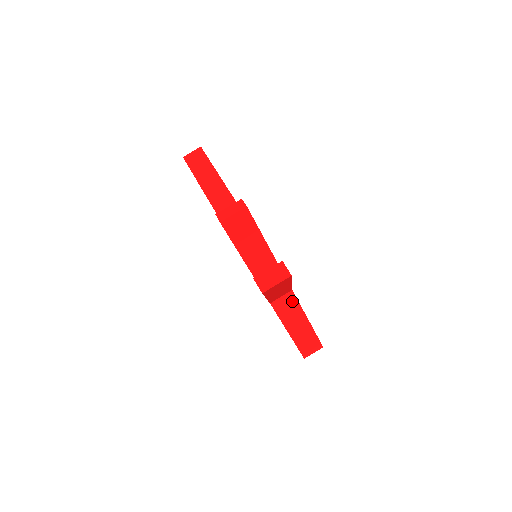
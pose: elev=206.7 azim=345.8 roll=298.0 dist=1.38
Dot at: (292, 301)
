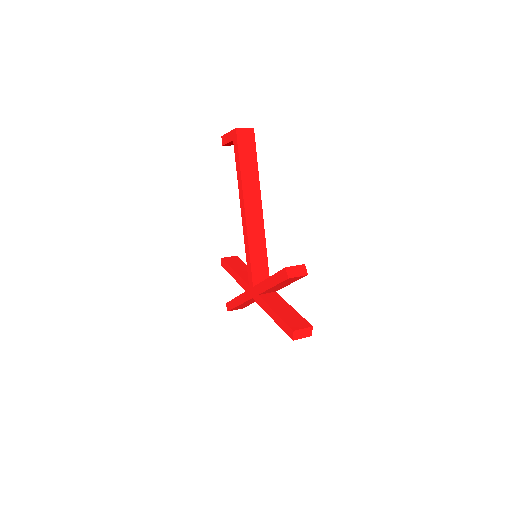
Dot at: occluded
